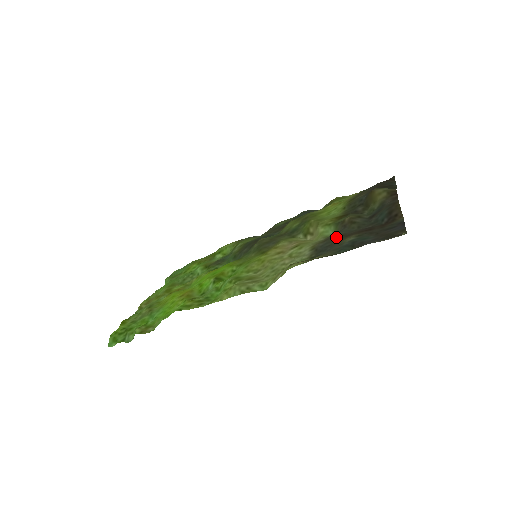
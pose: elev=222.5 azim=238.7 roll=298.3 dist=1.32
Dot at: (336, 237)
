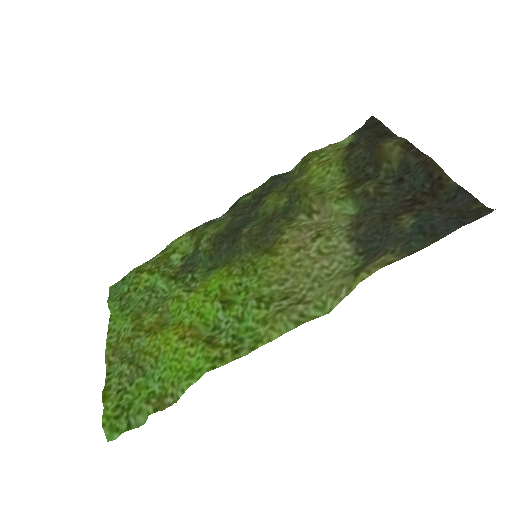
Dot at: (376, 219)
